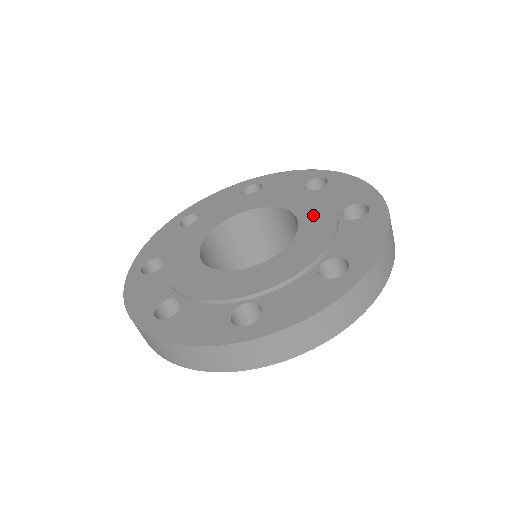
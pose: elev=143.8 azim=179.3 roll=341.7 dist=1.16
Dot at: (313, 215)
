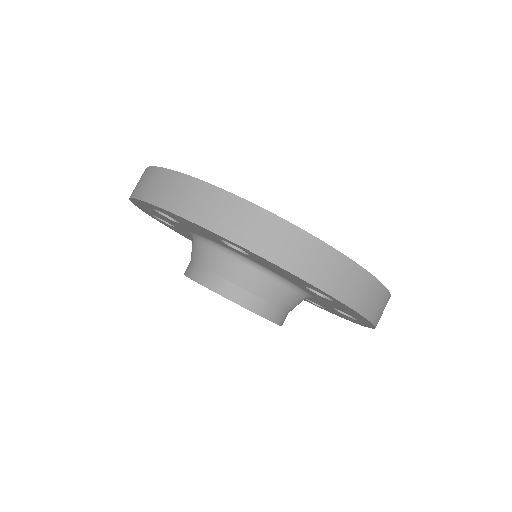
Dot at: occluded
